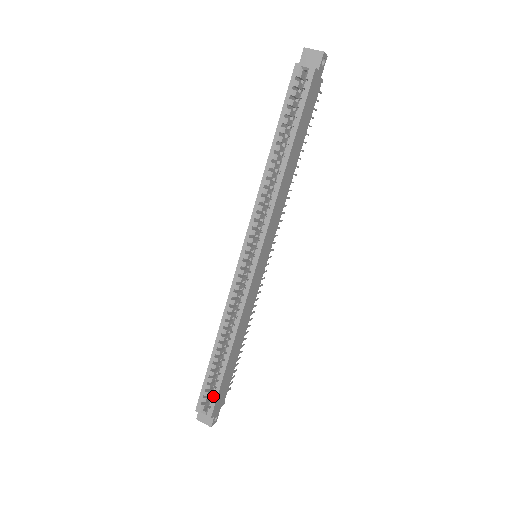
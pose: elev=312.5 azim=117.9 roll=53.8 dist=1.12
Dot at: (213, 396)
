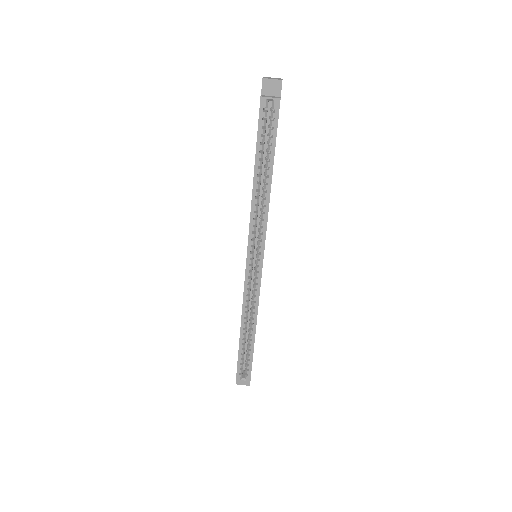
Dot at: (248, 366)
